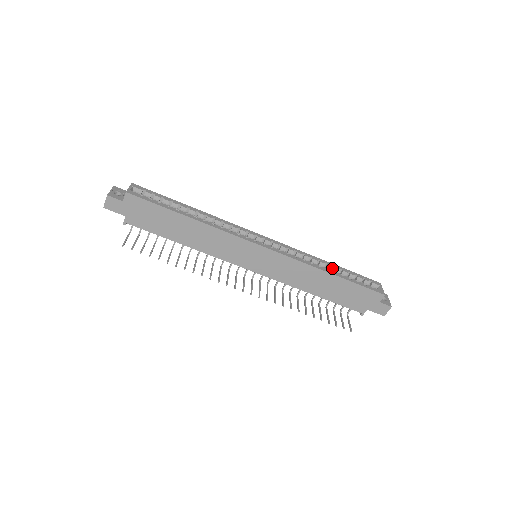
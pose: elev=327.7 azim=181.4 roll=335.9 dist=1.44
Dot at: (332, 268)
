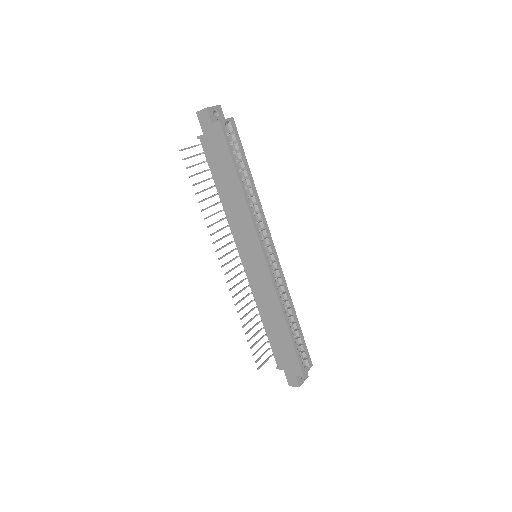
Dot at: (294, 320)
